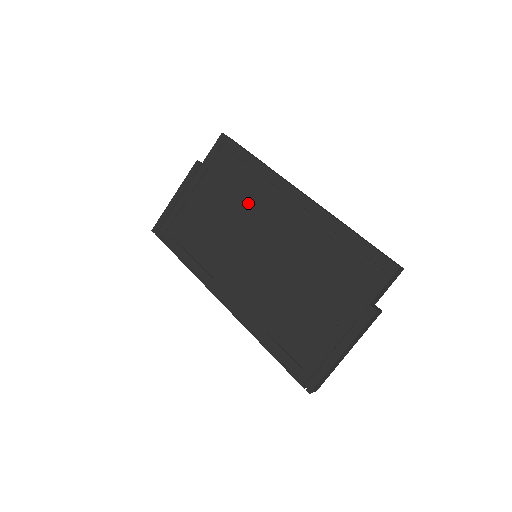
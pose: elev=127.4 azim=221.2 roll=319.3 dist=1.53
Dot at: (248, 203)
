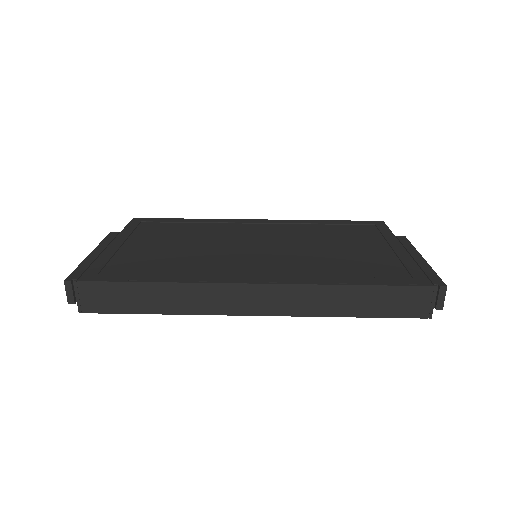
Dot at: (210, 234)
